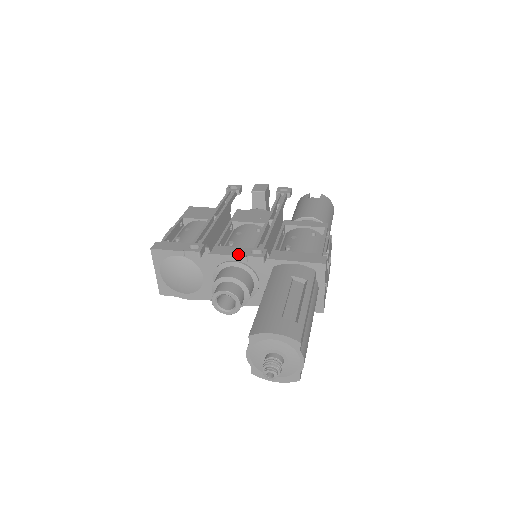
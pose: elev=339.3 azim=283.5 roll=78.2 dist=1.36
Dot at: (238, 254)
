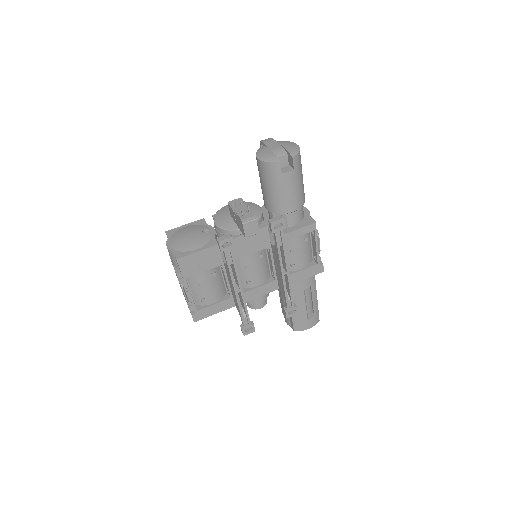
Dot at: (263, 294)
